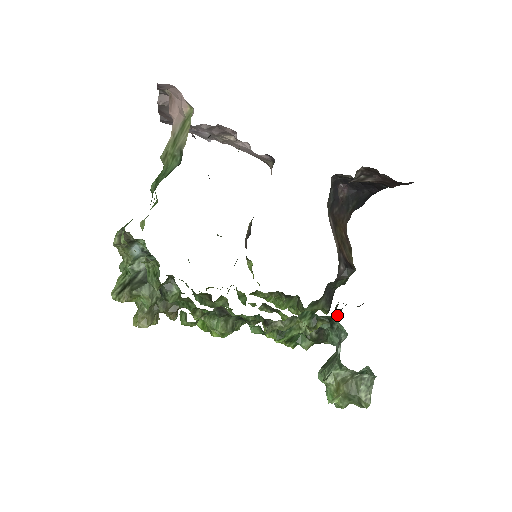
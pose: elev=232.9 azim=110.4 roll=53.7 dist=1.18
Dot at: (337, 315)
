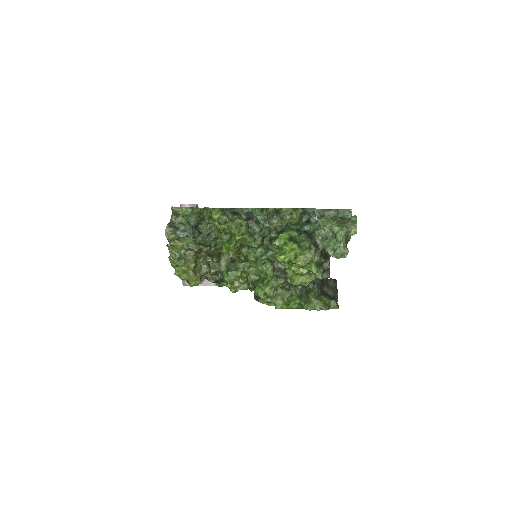
Dot at: (323, 252)
